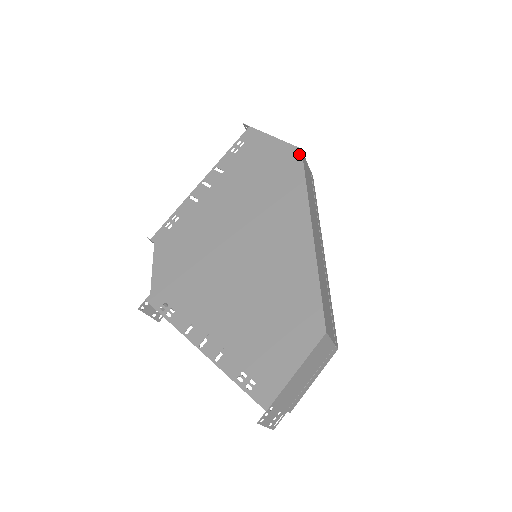
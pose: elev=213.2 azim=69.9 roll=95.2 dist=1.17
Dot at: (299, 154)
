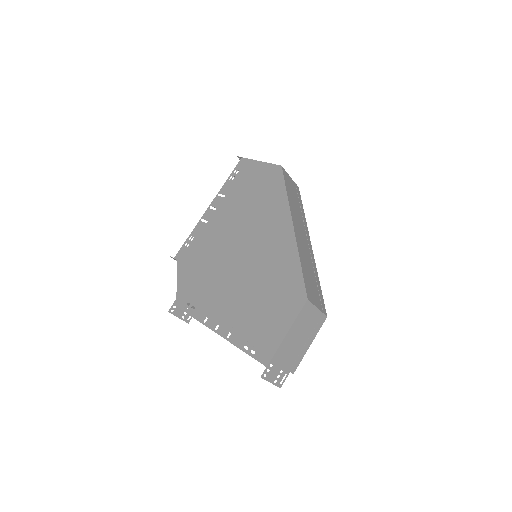
Dot at: (280, 170)
